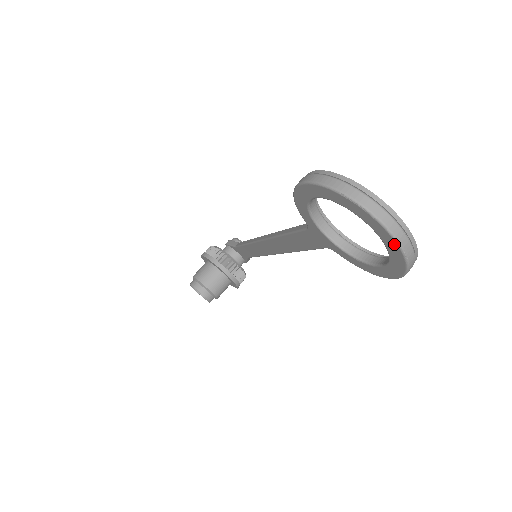
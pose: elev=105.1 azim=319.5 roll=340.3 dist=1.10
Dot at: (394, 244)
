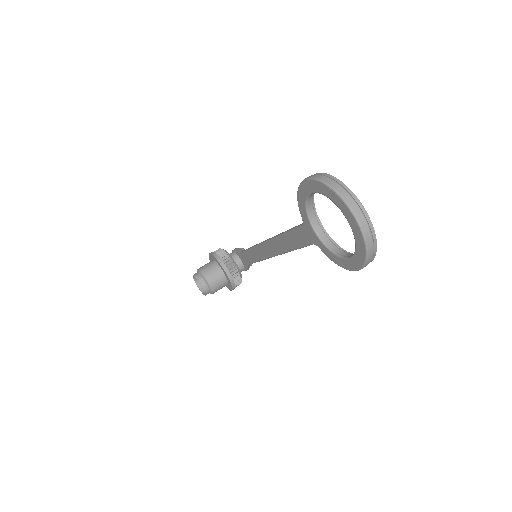
Dot at: (360, 233)
